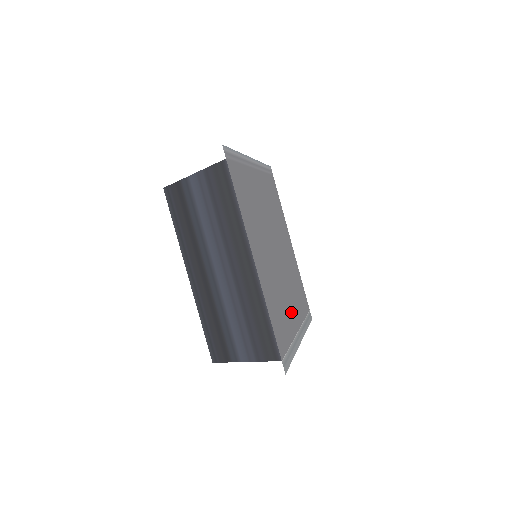
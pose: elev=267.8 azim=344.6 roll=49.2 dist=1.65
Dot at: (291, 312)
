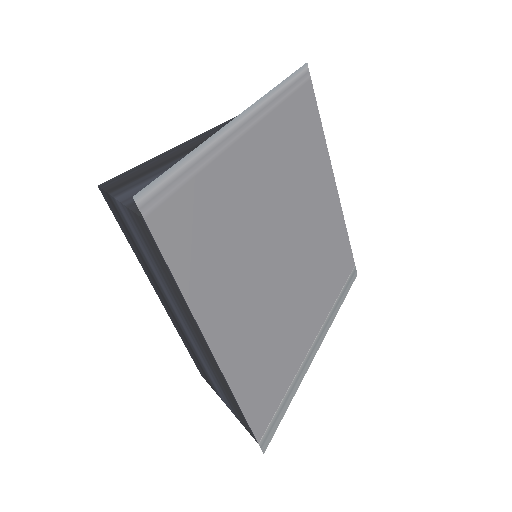
Dot at: (303, 327)
